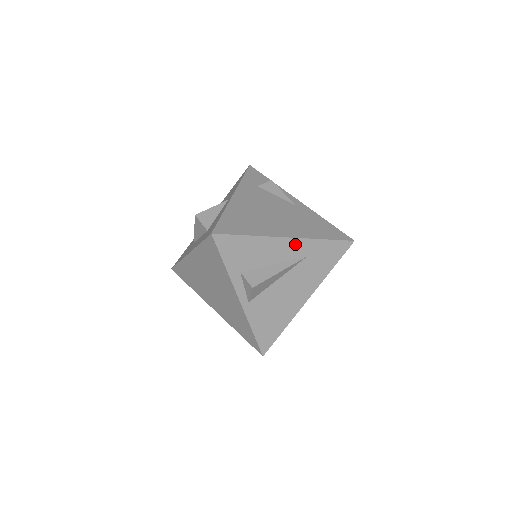
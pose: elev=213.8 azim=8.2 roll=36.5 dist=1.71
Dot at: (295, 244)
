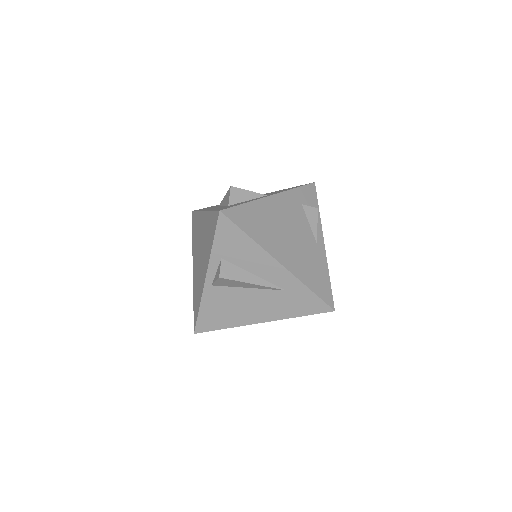
Dot at: (282, 273)
